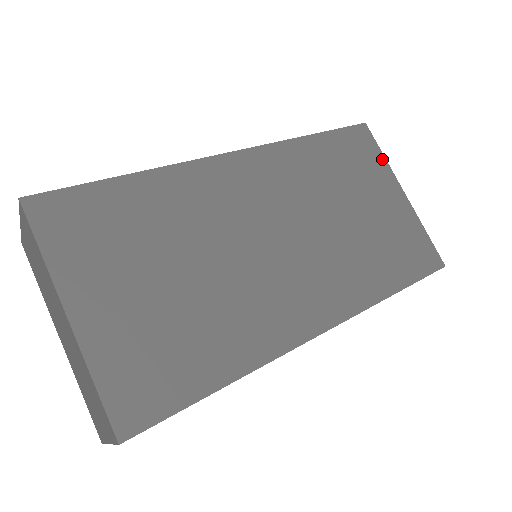
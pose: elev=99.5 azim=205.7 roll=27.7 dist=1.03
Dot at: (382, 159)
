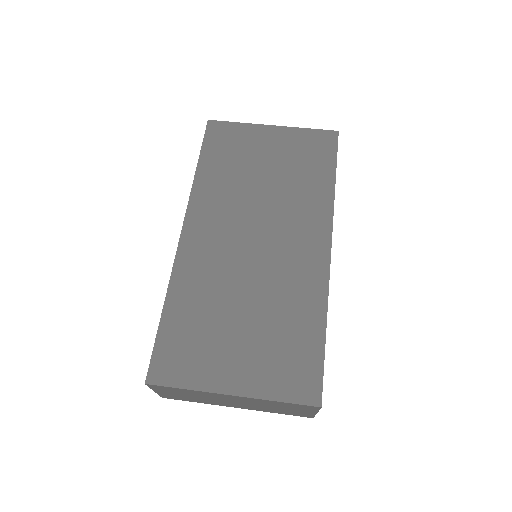
Dot at: (240, 126)
